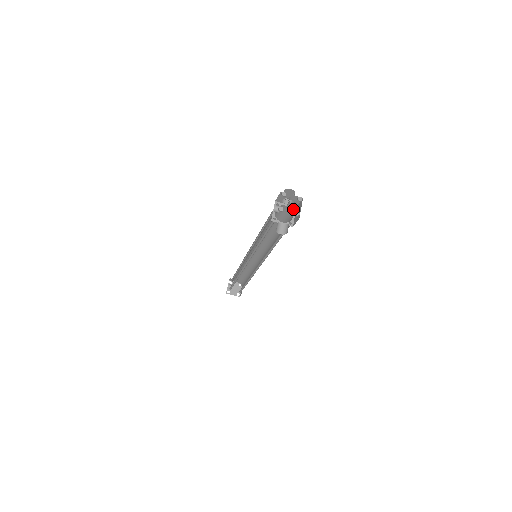
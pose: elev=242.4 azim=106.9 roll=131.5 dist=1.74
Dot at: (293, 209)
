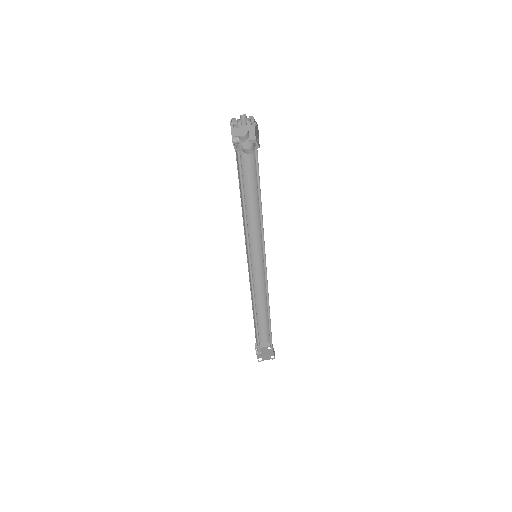
Dot at: occluded
